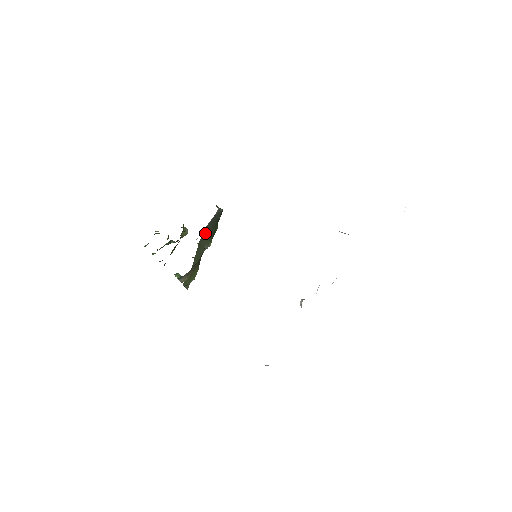
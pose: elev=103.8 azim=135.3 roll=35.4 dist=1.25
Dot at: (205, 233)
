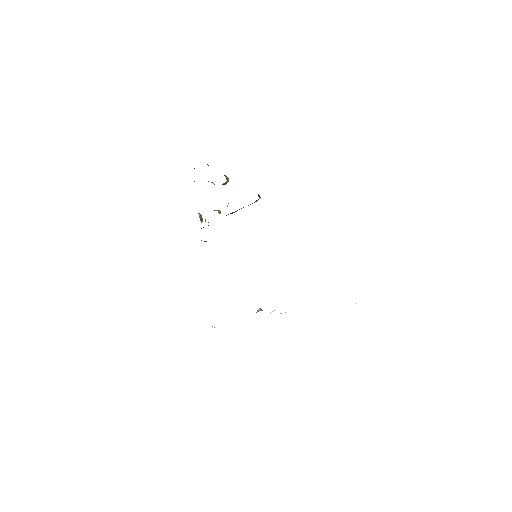
Dot at: occluded
